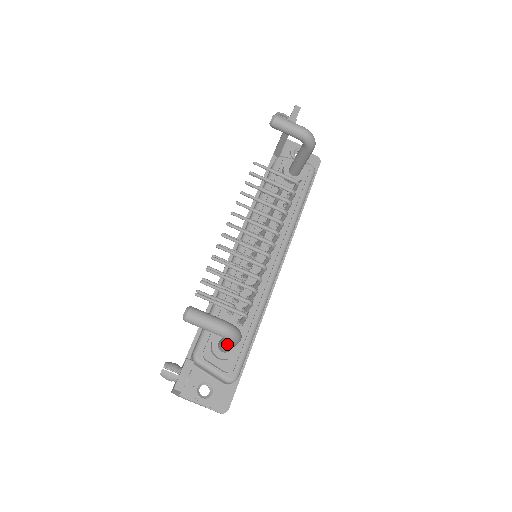
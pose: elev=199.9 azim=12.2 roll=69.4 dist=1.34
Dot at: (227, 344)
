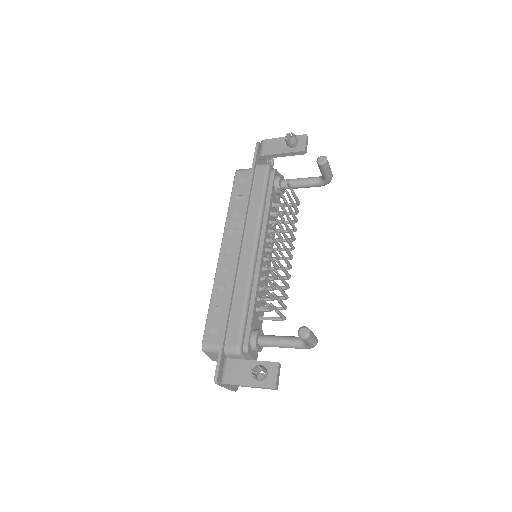
Dot at: (294, 347)
